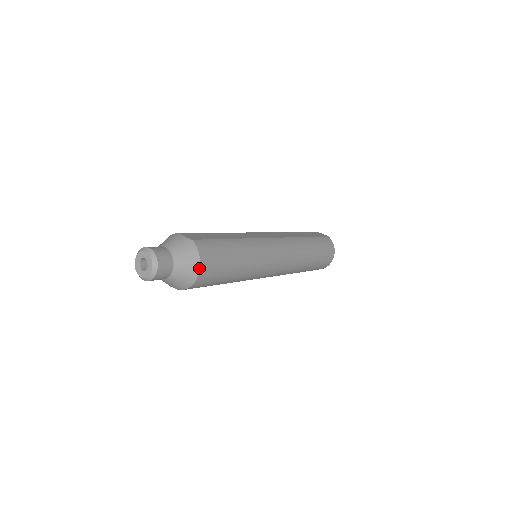
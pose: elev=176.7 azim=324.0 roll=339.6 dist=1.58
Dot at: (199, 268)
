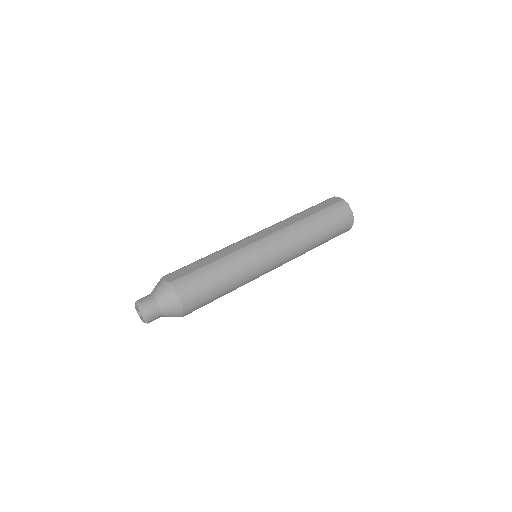
Dot at: (180, 304)
